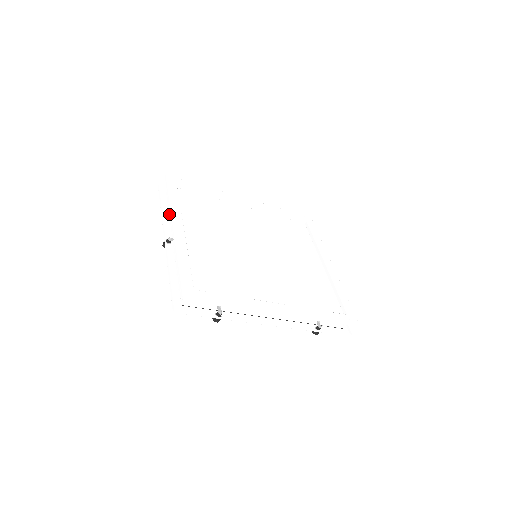
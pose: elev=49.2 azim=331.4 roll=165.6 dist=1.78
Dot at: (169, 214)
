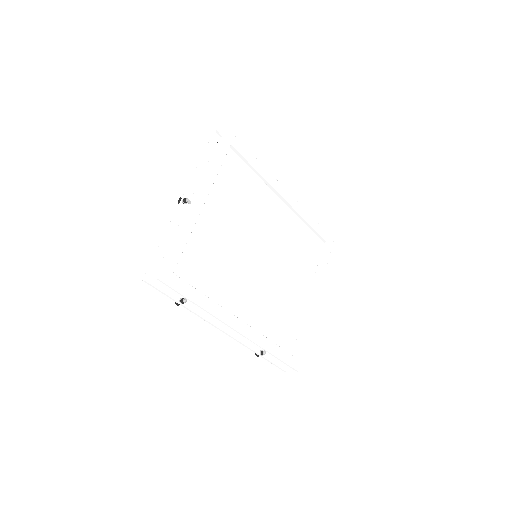
Dot at: (204, 170)
